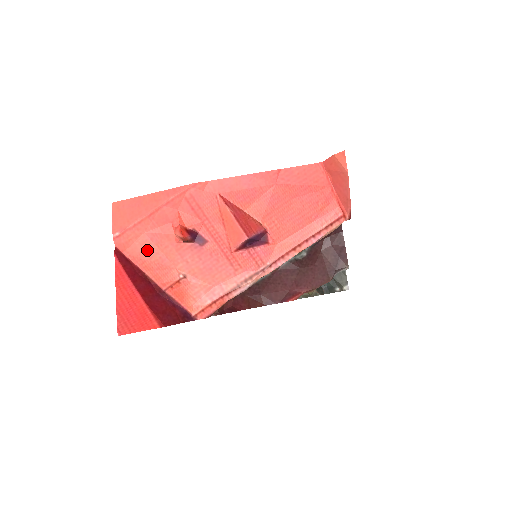
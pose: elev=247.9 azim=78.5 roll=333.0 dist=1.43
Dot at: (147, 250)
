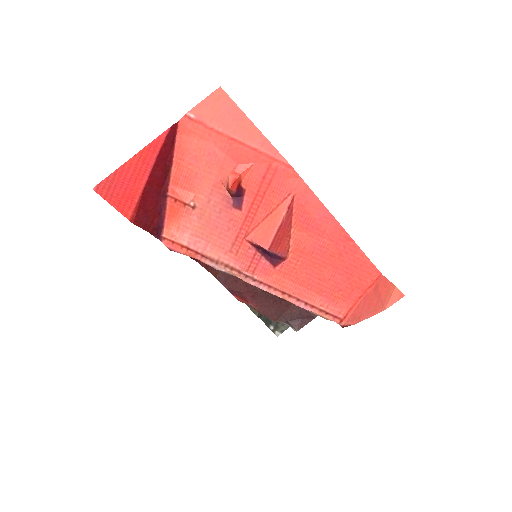
Dot at: (196, 156)
